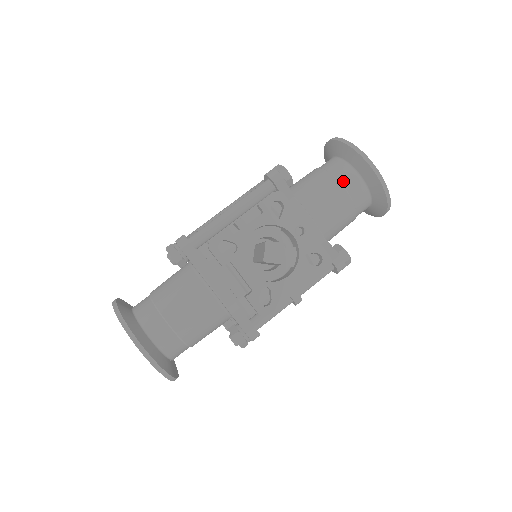
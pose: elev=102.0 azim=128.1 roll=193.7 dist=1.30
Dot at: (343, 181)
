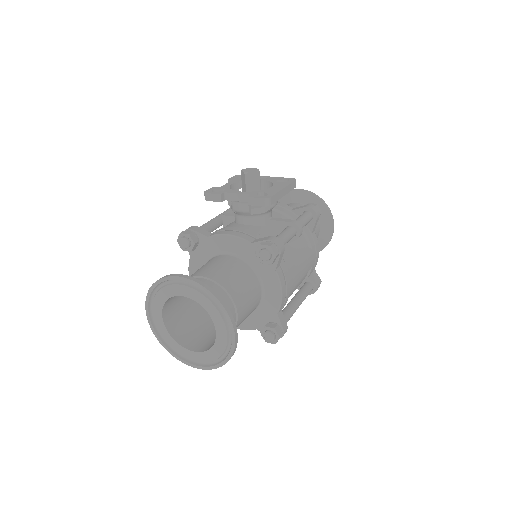
Dot at: occluded
